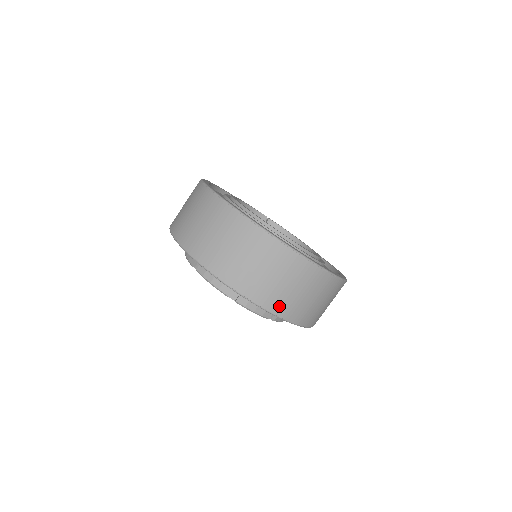
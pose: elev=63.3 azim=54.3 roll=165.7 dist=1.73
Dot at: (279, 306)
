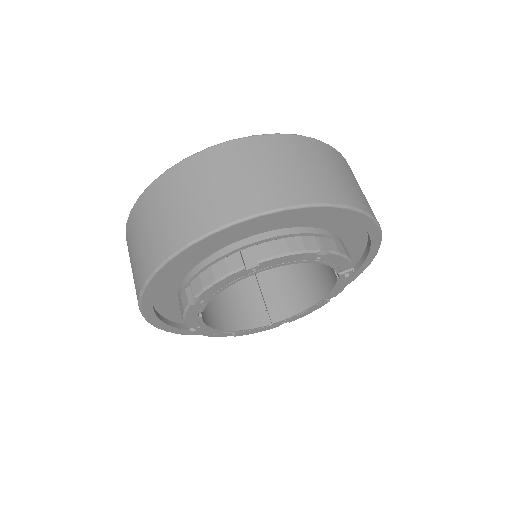
Dot at: (291, 194)
